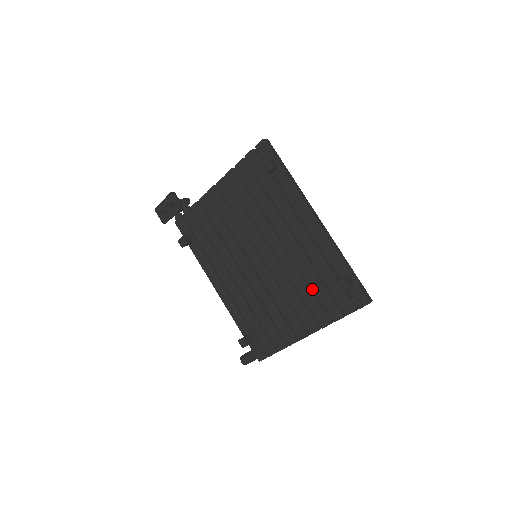
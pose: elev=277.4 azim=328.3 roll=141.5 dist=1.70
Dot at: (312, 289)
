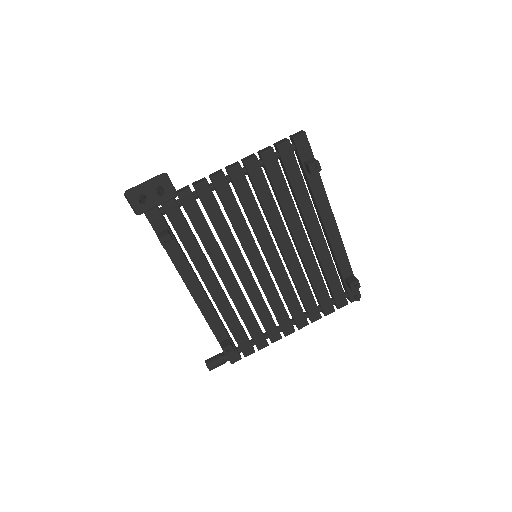
Dot at: occluded
